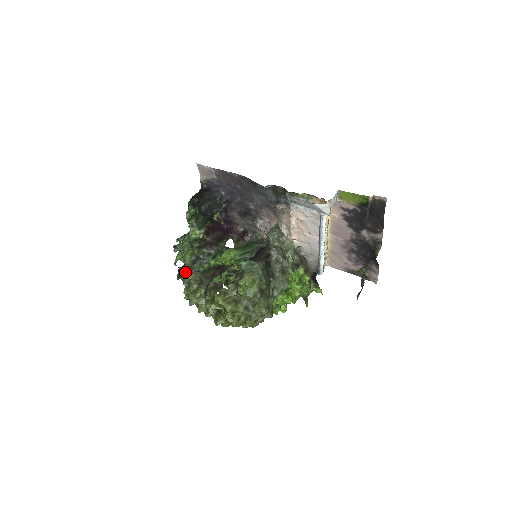
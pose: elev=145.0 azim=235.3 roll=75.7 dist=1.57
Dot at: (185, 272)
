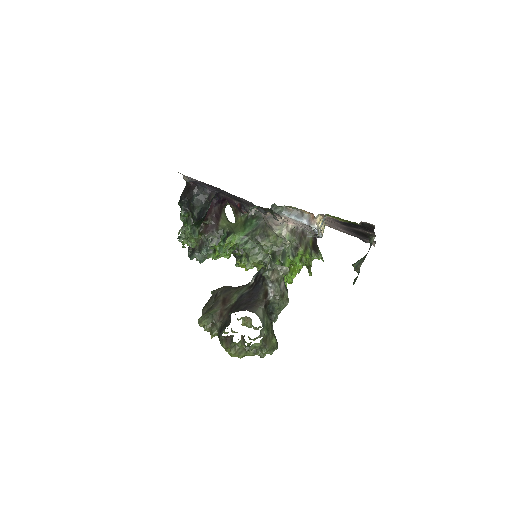
Dot at: (195, 254)
